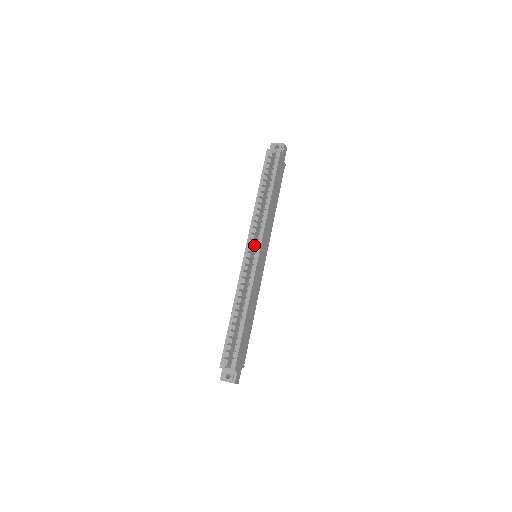
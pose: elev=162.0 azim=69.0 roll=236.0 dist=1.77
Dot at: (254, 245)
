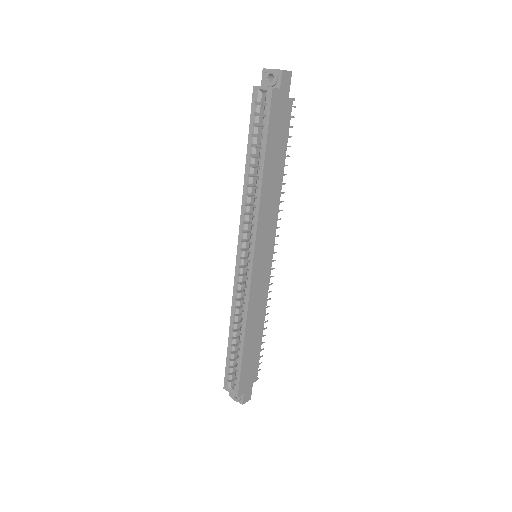
Dot at: occluded
